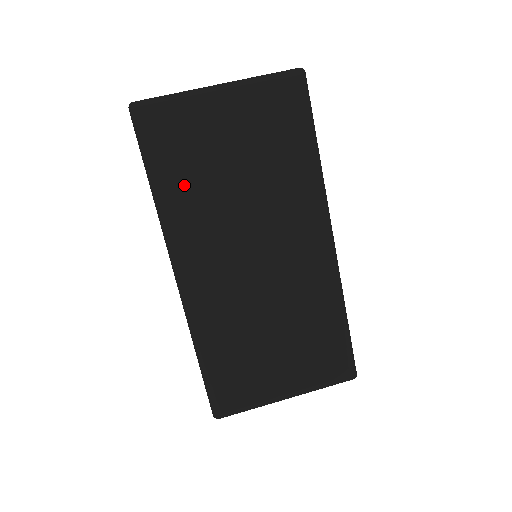
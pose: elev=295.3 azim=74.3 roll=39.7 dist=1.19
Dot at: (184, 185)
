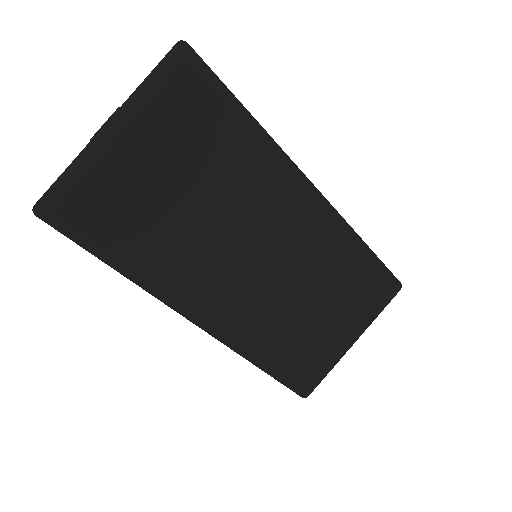
Dot at: (147, 248)
